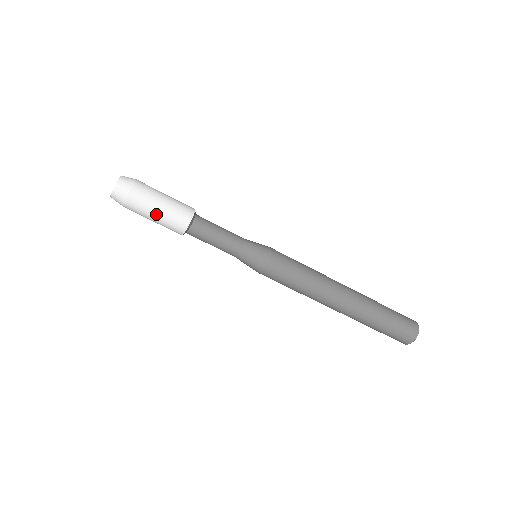
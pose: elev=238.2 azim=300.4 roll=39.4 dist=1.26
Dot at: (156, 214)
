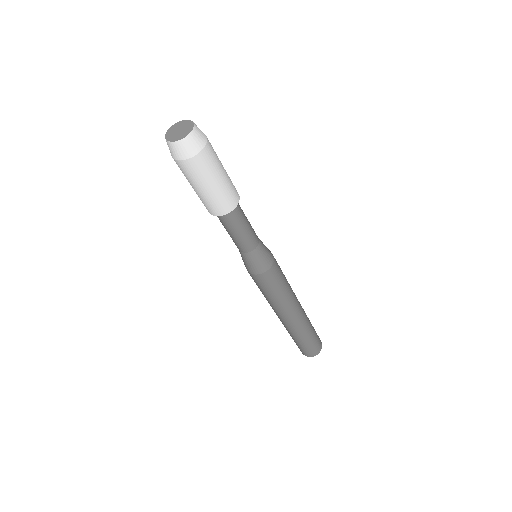
Dot at: (209, 187)
